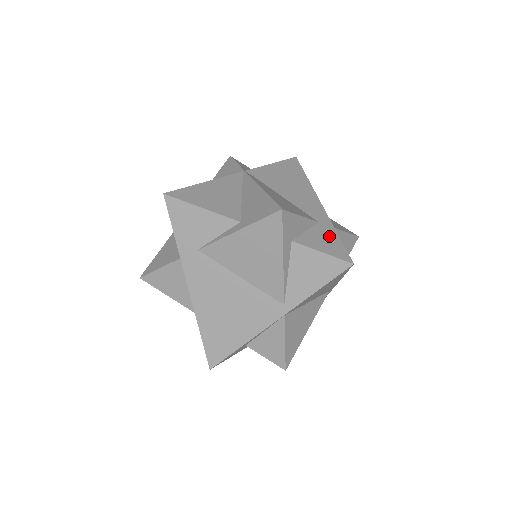
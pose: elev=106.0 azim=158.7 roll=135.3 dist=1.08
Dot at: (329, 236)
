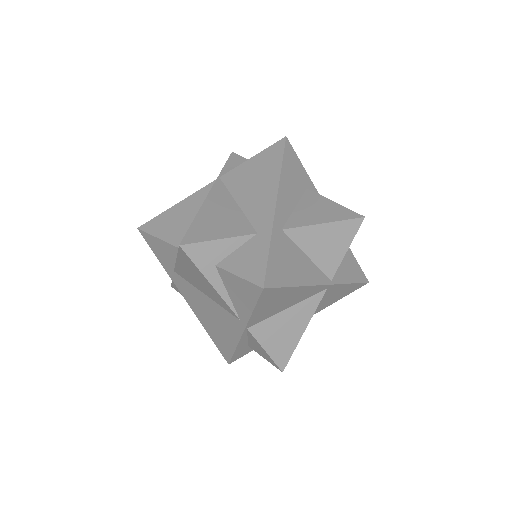
Dot at: (257, 252)
